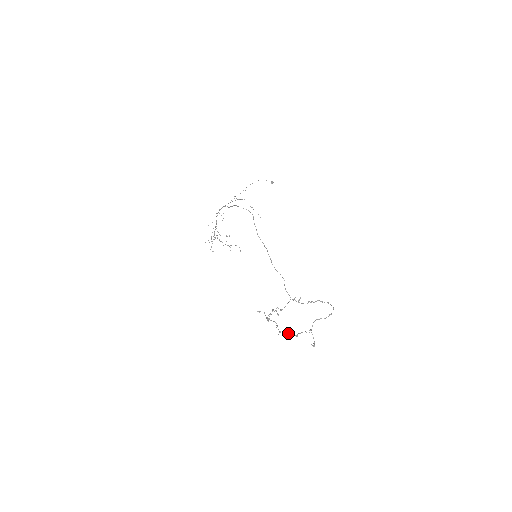
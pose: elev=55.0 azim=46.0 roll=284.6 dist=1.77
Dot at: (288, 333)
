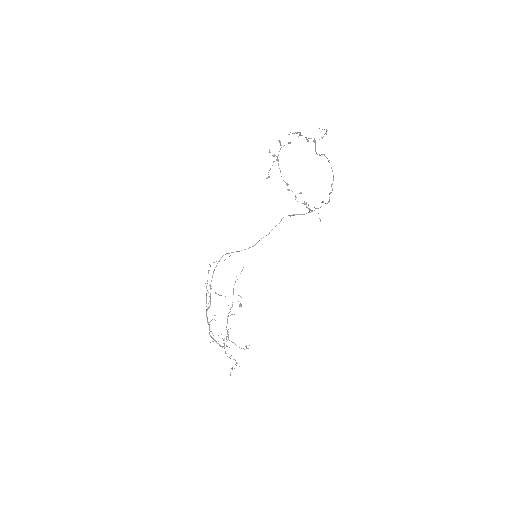
Dot at: occluded
